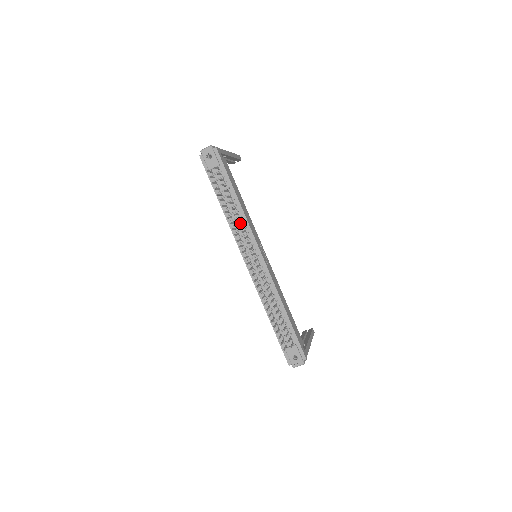
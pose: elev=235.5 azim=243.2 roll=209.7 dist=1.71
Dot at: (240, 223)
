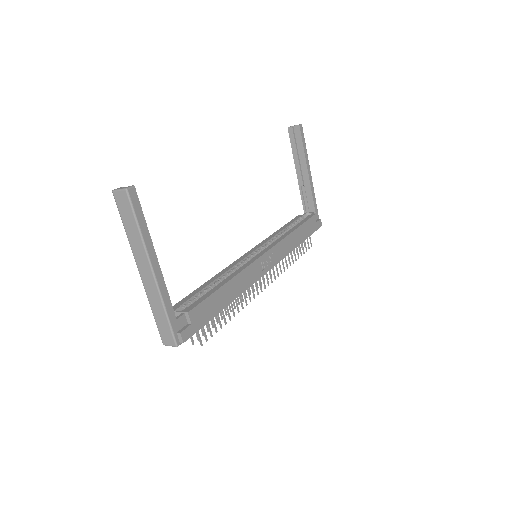
Dot at: occluded
